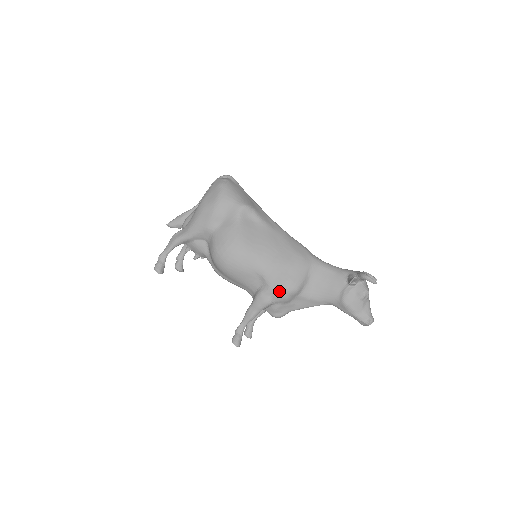
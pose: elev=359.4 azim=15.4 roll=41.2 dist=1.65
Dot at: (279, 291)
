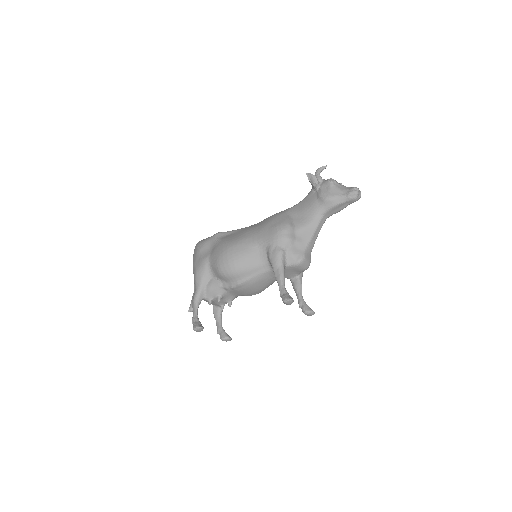
Dot at: (277, 237)
